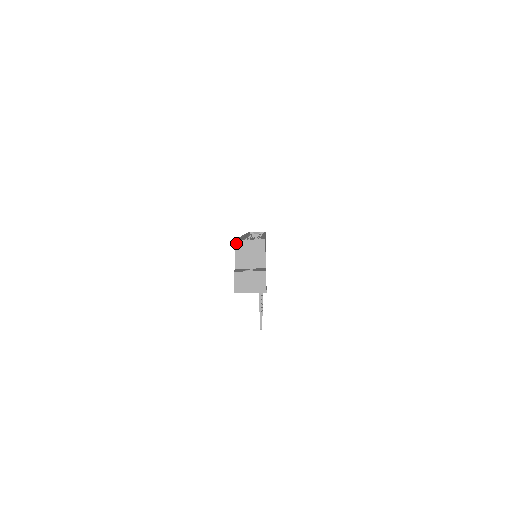
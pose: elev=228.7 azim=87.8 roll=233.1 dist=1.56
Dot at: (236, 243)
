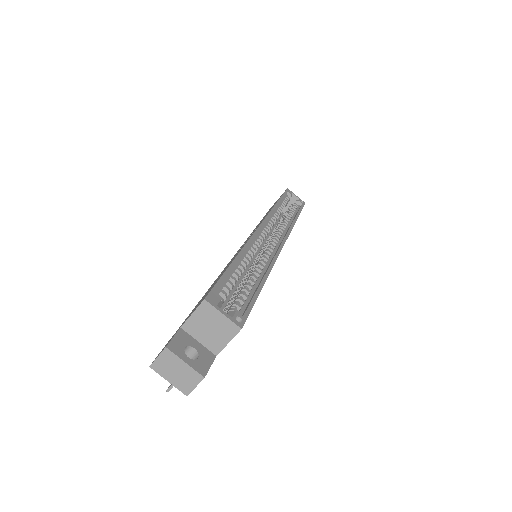
Dot at: (204, 304)
